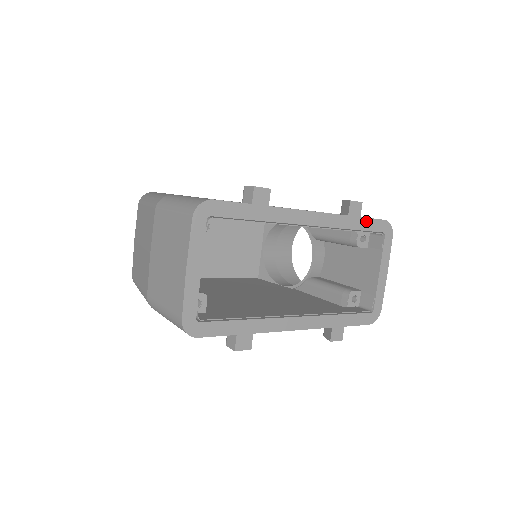
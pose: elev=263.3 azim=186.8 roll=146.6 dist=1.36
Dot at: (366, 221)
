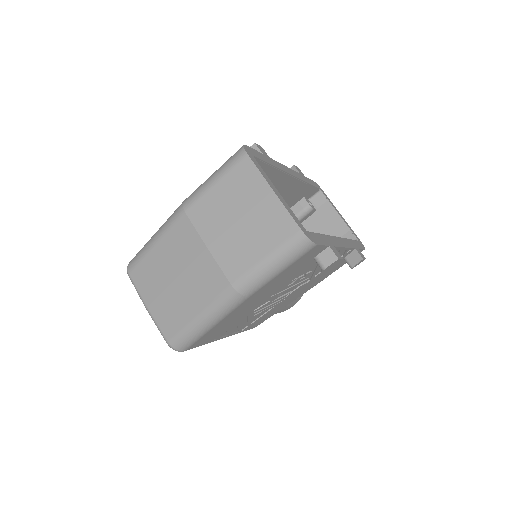
Dot at: (308, 180)
